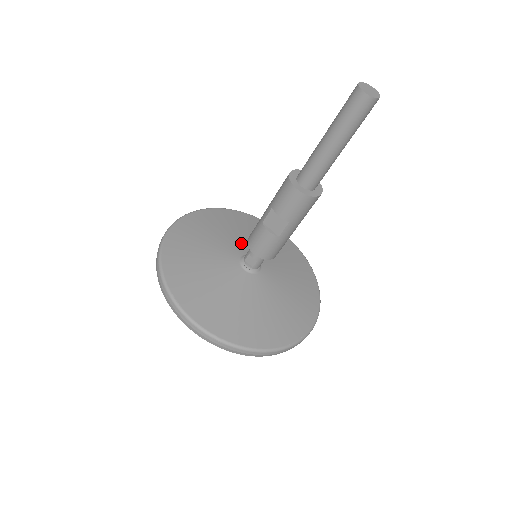
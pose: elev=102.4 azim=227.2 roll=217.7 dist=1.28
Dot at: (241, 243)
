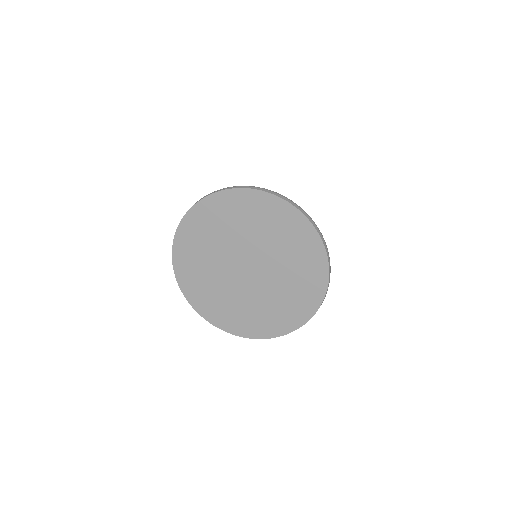
Dot at: occluded
